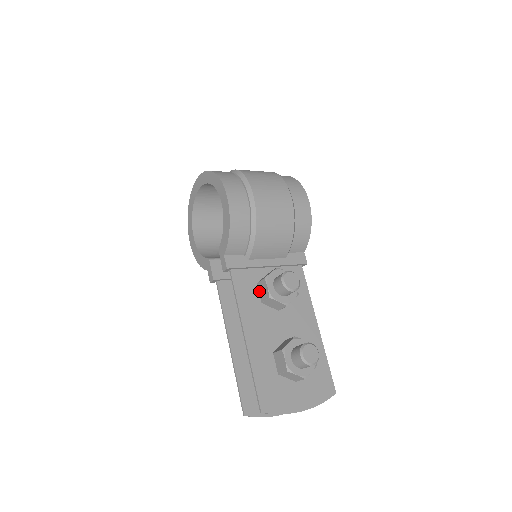
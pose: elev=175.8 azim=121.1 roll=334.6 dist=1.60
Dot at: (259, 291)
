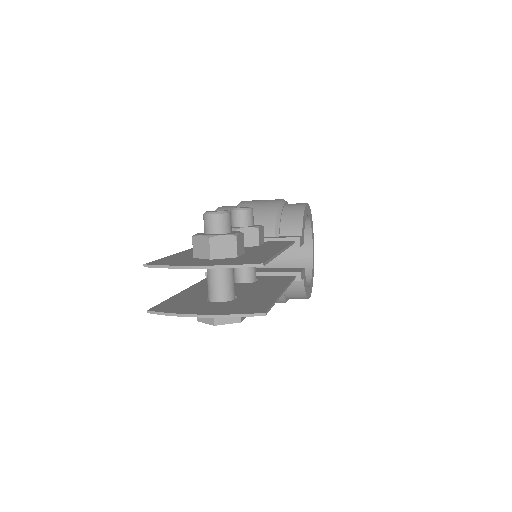
Dot at: occluded
